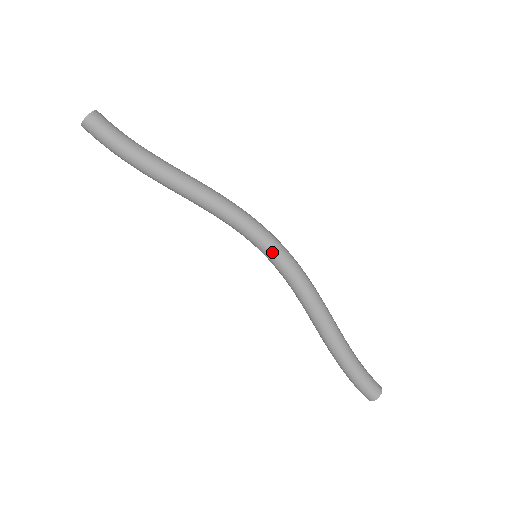
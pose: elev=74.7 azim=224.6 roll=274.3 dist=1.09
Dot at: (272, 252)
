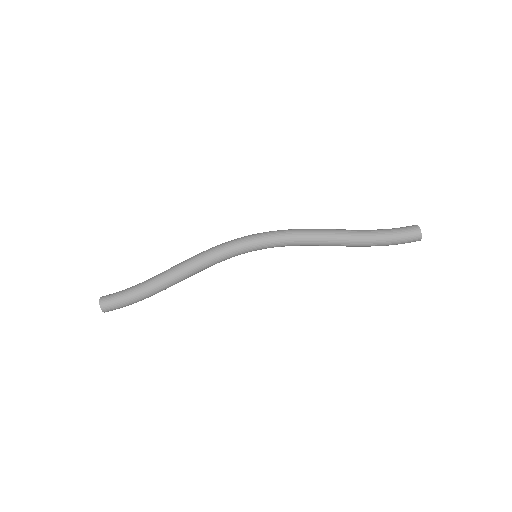
Dot at: (258, 244)
